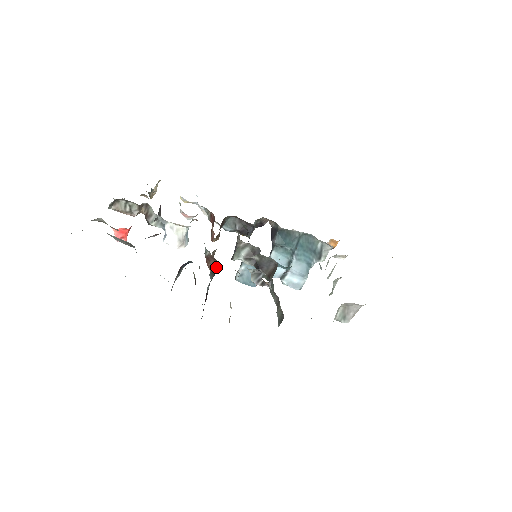
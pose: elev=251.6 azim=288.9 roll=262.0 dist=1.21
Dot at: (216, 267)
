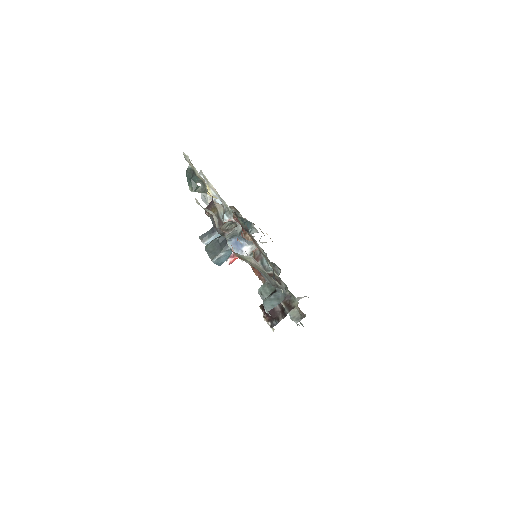
Dot at: occluded
